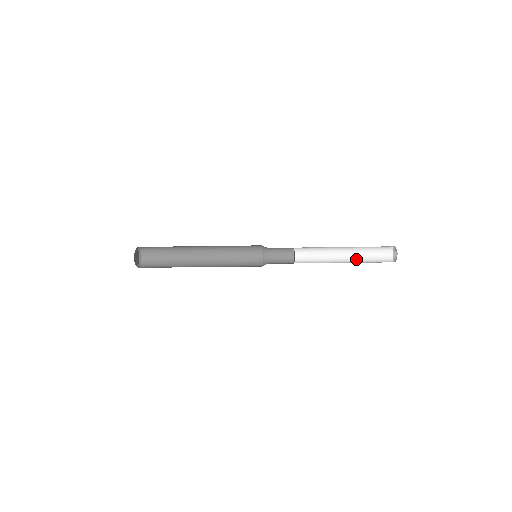
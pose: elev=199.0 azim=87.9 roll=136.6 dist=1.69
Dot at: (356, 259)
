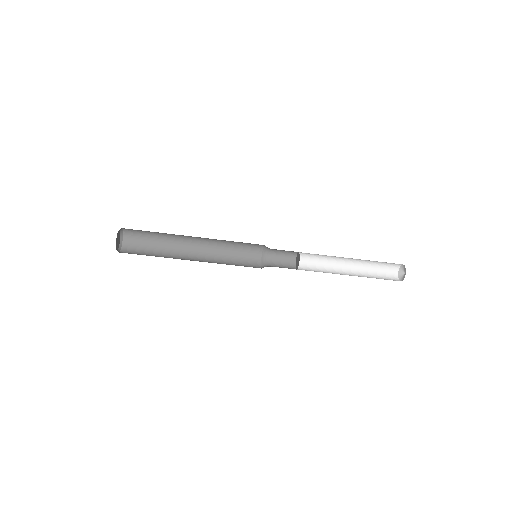
Dot at: (361, 275)
